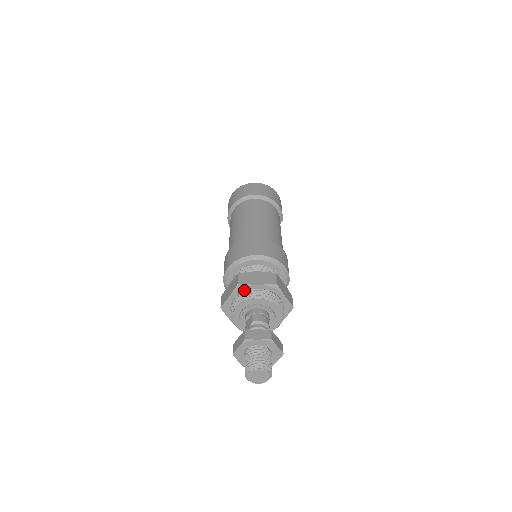
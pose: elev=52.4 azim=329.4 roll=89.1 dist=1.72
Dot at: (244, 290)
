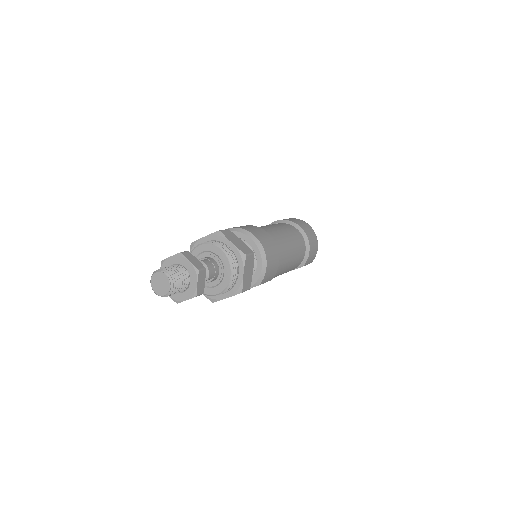
Dot at: (219, 240)
